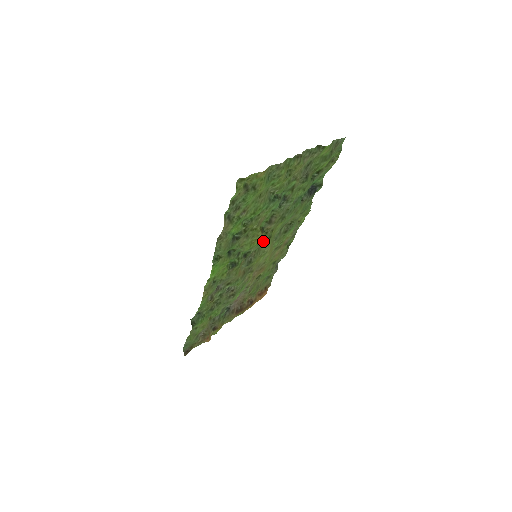
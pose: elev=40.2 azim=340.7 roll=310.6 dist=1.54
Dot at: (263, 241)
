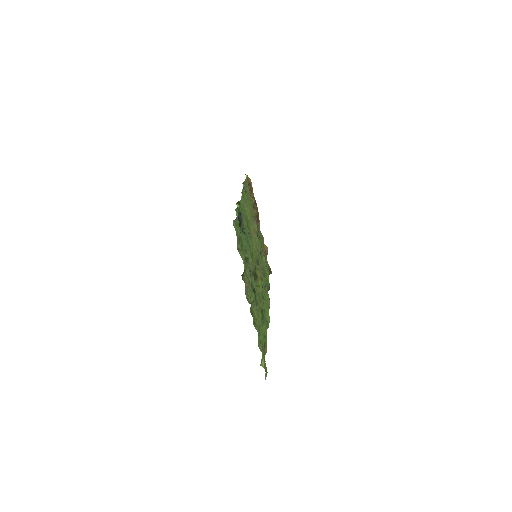
Dot at: occluded
